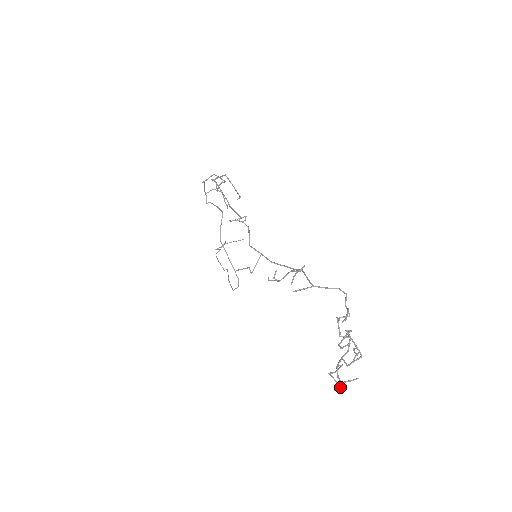
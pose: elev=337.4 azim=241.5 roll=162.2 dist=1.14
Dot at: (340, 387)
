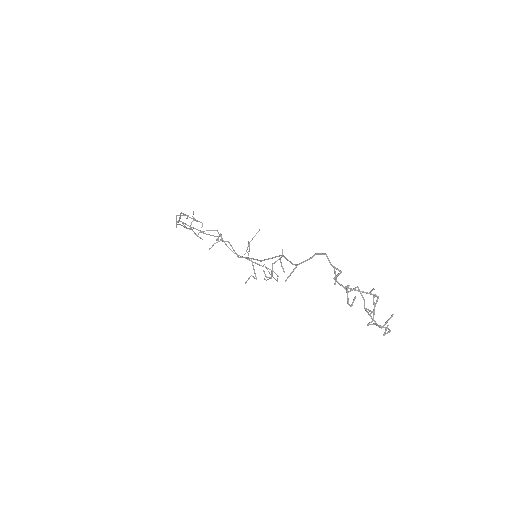
Dot at: (387, 328)
